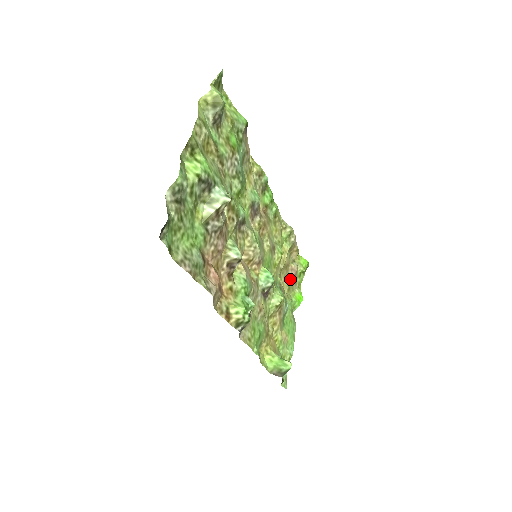
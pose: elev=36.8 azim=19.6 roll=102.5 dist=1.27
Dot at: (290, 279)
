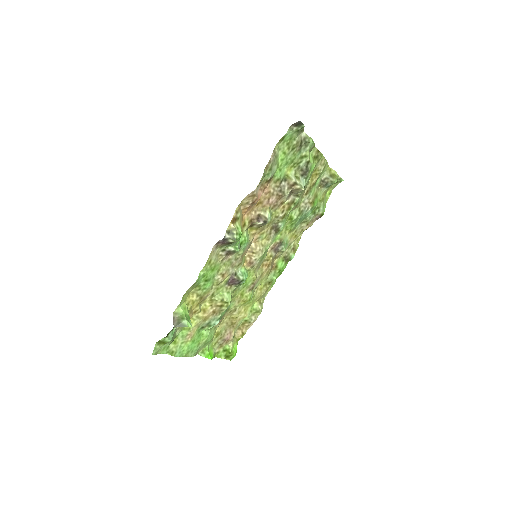
Dot at: (224, 334)
